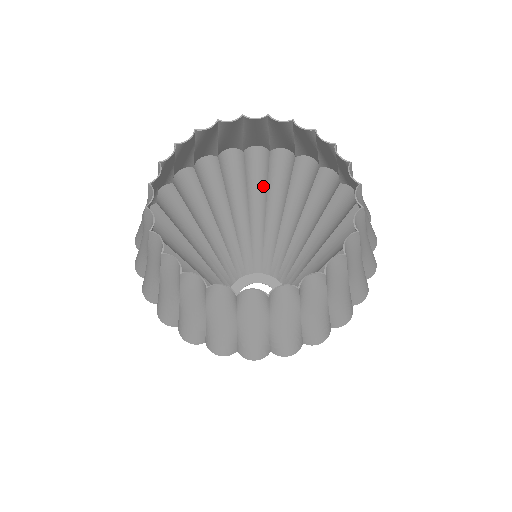
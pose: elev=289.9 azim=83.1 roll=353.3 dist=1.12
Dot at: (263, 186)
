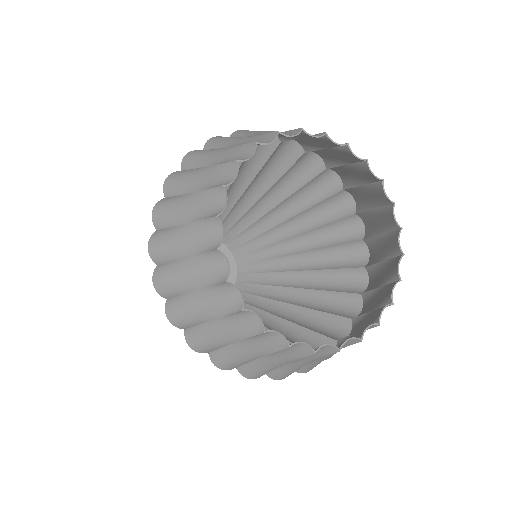
Dot at: occluded
